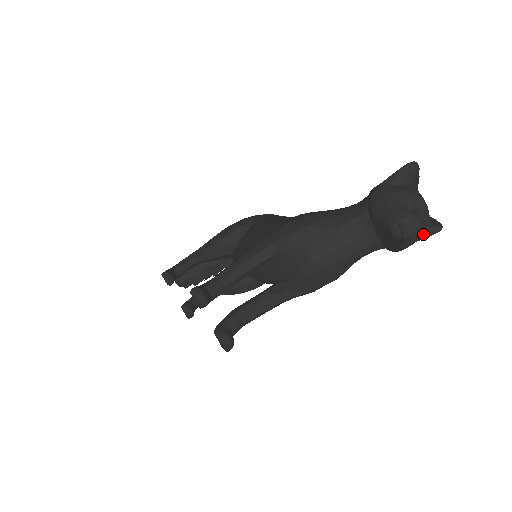
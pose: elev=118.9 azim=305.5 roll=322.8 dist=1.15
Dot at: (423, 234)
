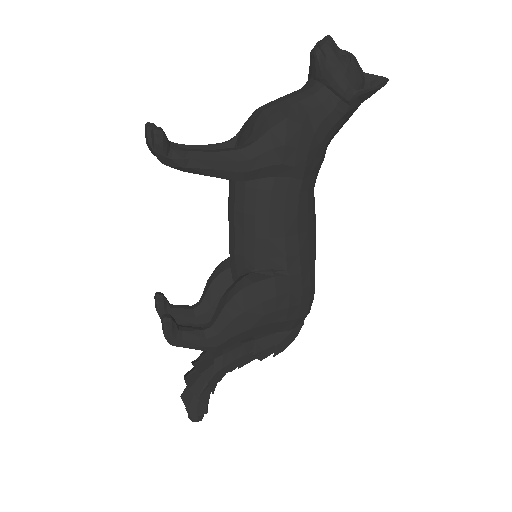
Dot at: (373, 90)
